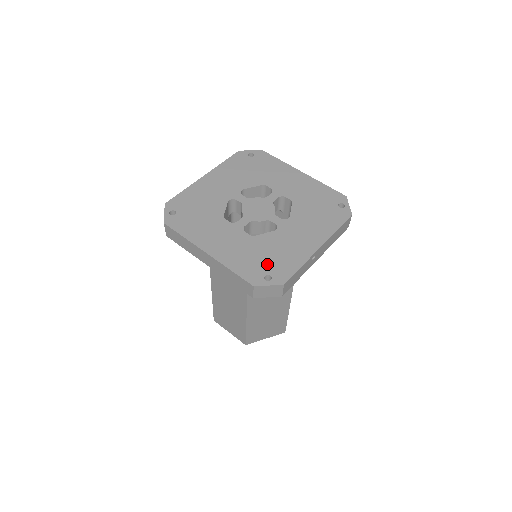
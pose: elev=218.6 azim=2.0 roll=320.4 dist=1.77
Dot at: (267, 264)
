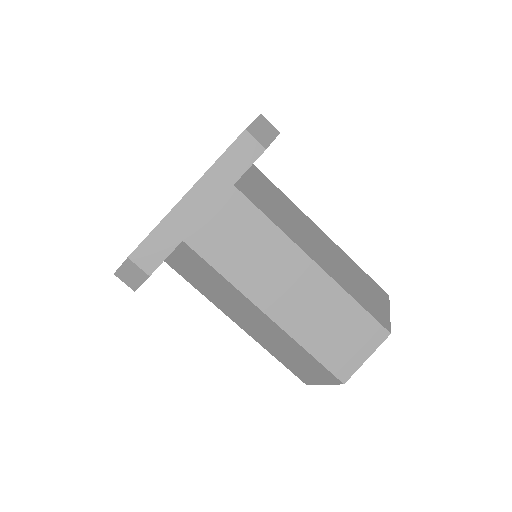
Dot at: occluded
